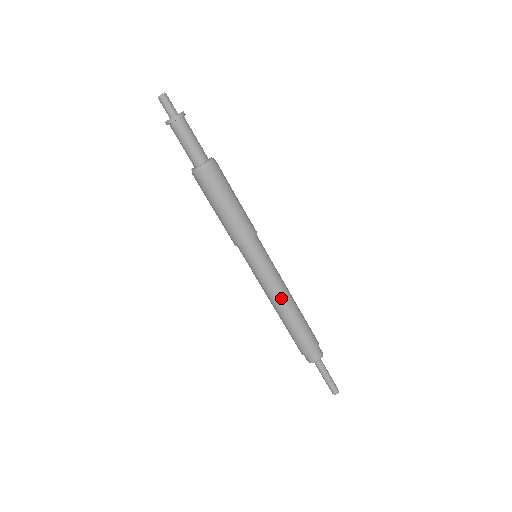
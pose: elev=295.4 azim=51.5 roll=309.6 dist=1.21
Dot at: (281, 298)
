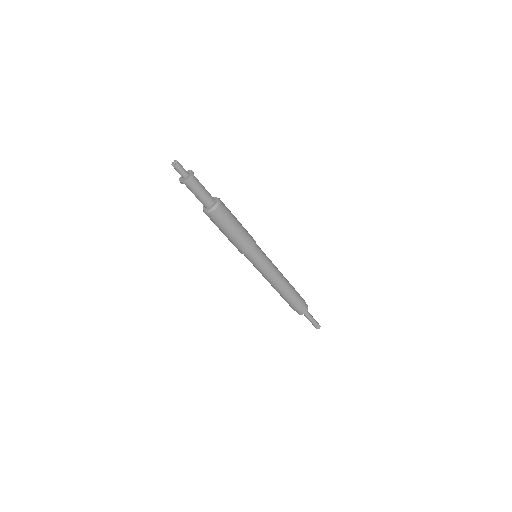
Dot at: (278, 280)
